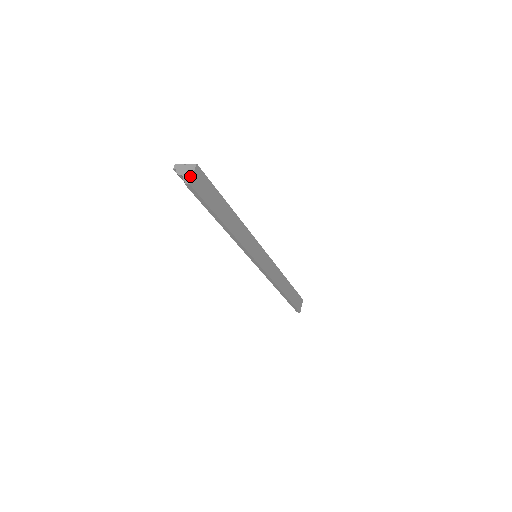
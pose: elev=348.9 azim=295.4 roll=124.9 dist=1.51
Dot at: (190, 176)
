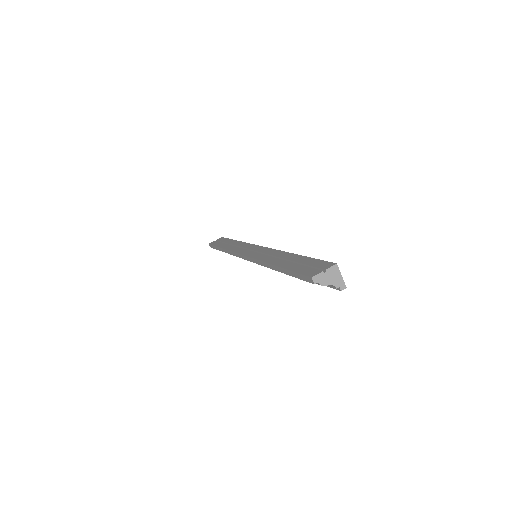
Dot at: (341, 280)
